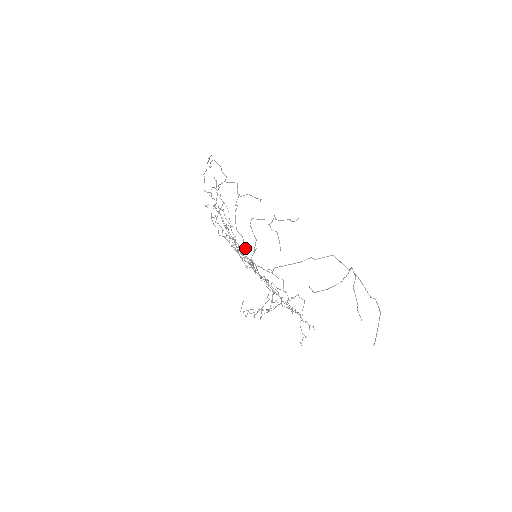
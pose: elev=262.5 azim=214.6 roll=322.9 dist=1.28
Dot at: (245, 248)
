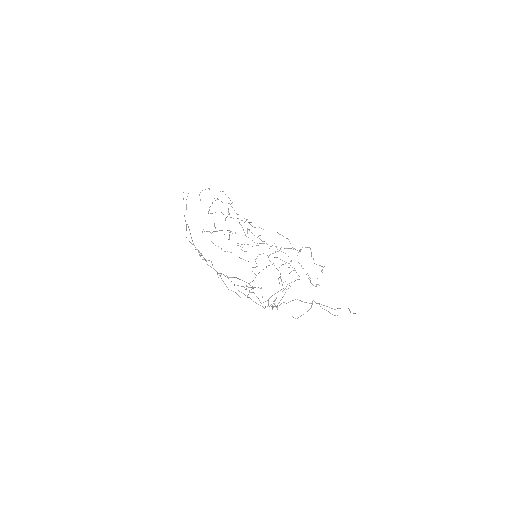
Dot at: occluded
